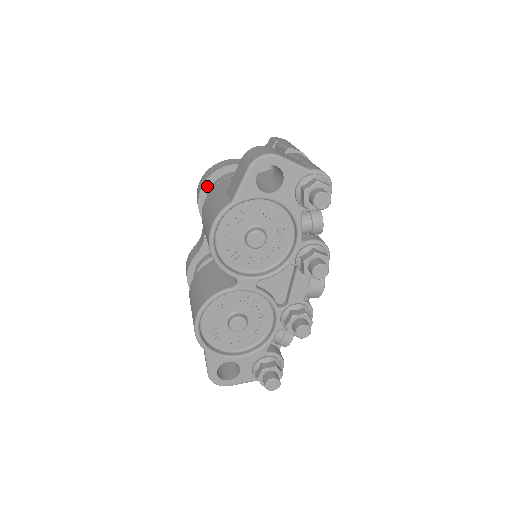
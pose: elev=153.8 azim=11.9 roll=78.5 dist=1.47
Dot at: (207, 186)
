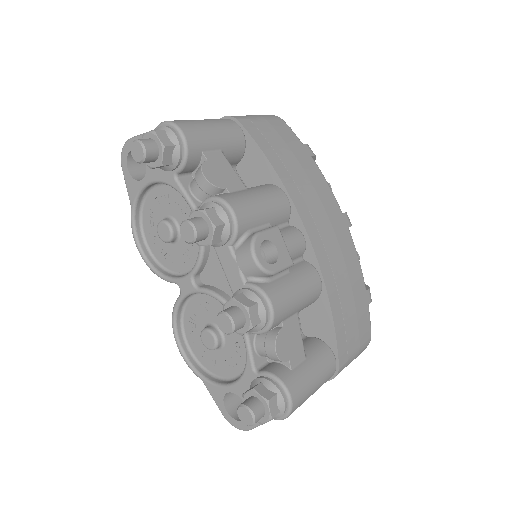
Dot at: occluded
